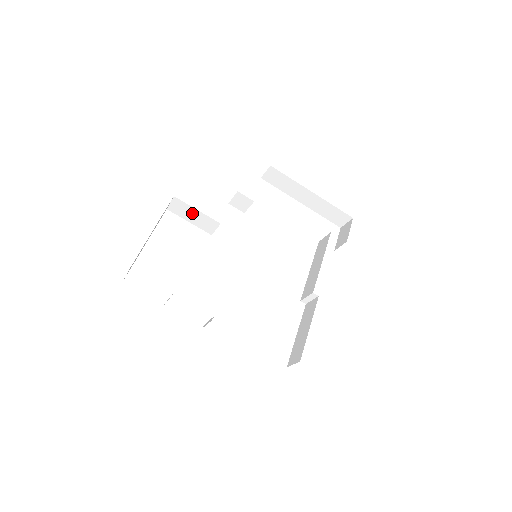
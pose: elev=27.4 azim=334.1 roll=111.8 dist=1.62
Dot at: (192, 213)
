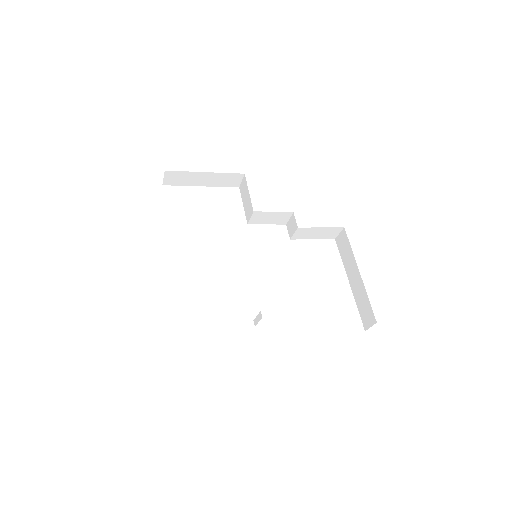
Dot at: (247, 195)
